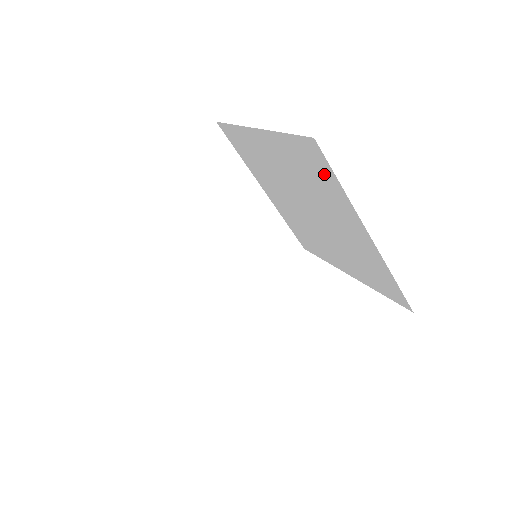
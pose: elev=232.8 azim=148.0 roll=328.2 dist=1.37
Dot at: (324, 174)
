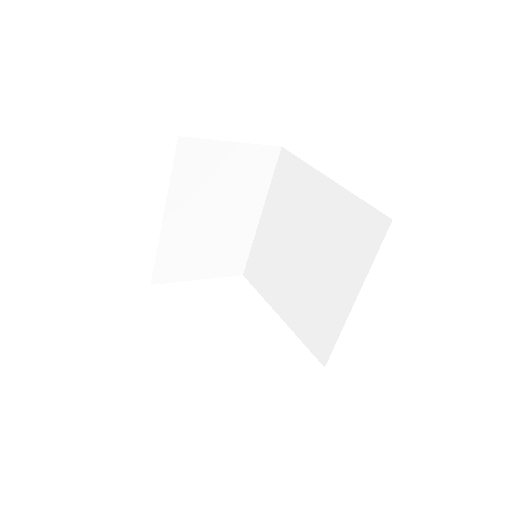
Dot at: (367, 243)
